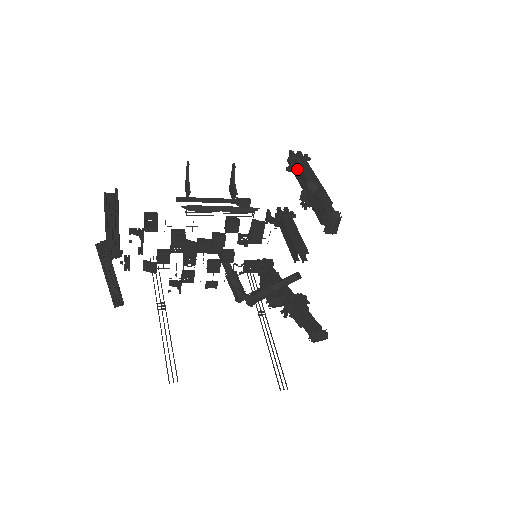
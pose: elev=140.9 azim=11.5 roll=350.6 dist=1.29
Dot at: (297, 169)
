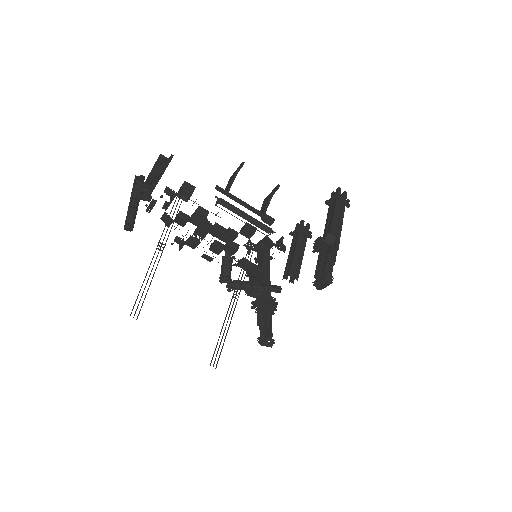
Dot at: (332, 209)
